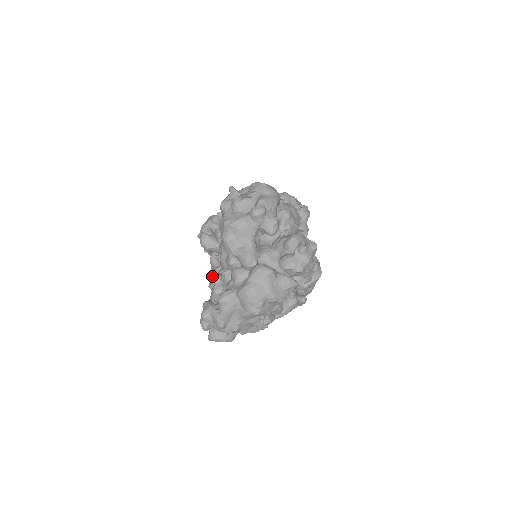
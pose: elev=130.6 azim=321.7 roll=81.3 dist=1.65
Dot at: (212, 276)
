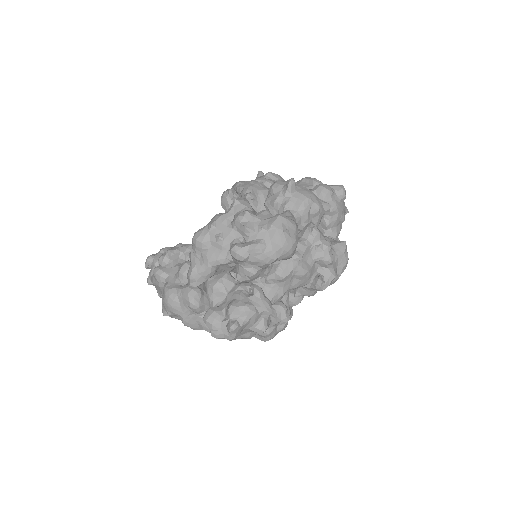
Dot at: occluded
